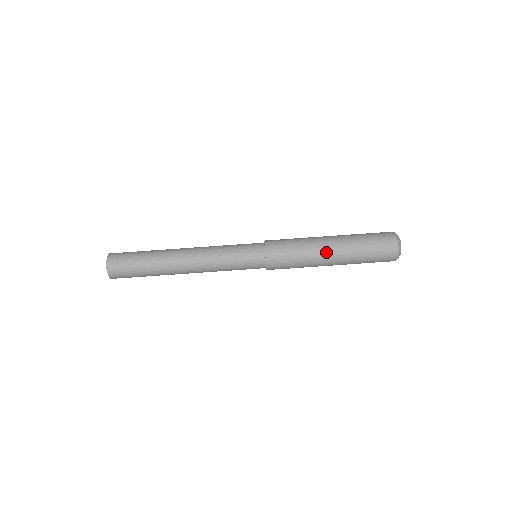
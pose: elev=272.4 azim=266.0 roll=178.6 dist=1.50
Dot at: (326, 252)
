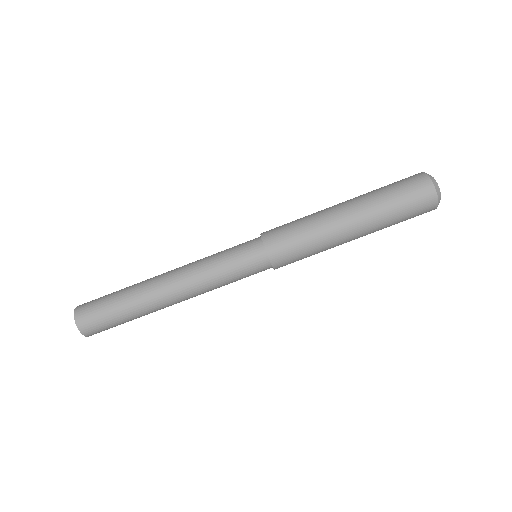
Dot at: (347, 240)
